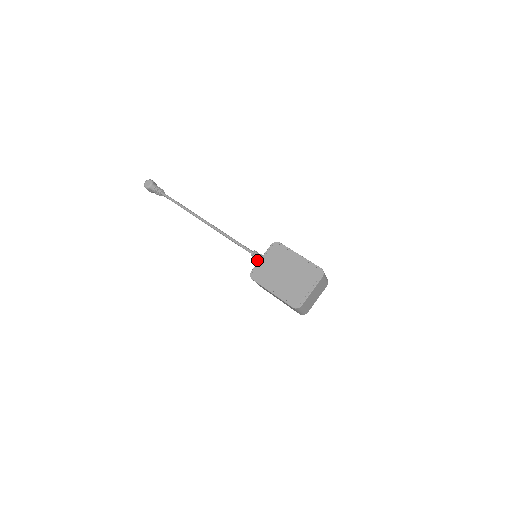
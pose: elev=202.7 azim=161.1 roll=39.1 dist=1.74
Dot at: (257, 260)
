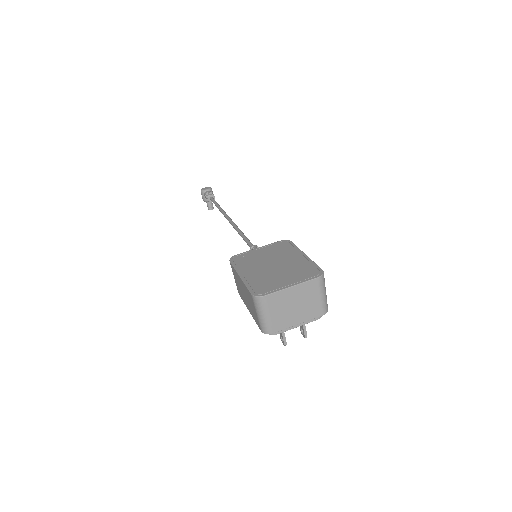
Dot at: occluded
